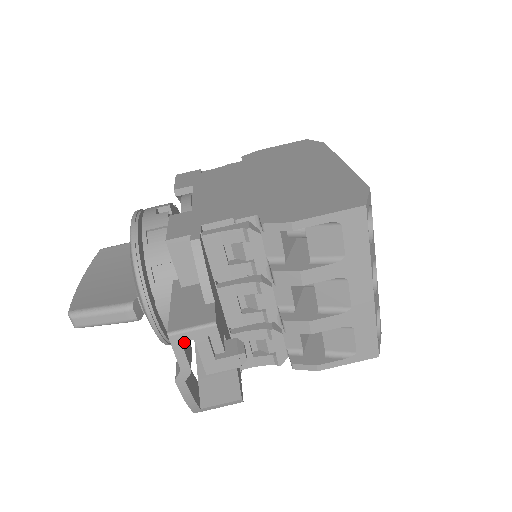
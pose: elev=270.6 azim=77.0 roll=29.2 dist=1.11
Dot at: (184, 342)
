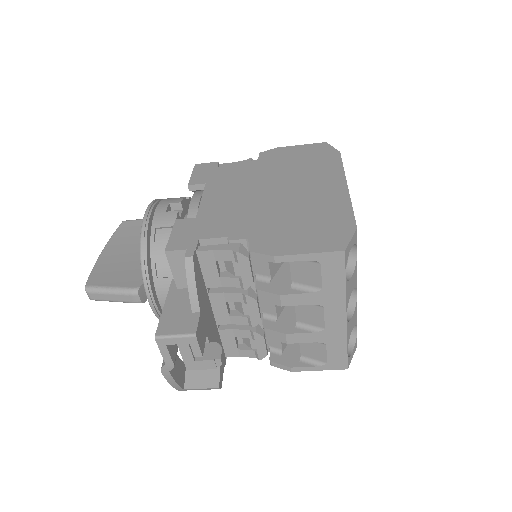
Dot at: occluded
